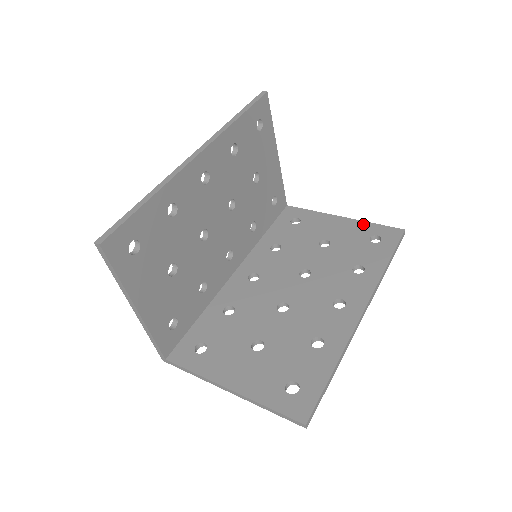
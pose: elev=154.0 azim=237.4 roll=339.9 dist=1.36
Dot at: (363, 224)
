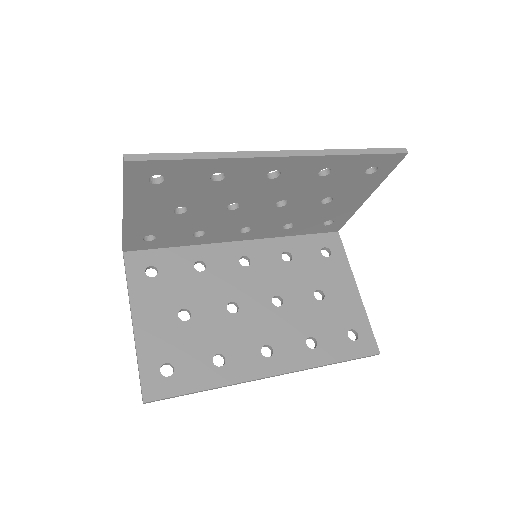
Dot at: (362, 313)
